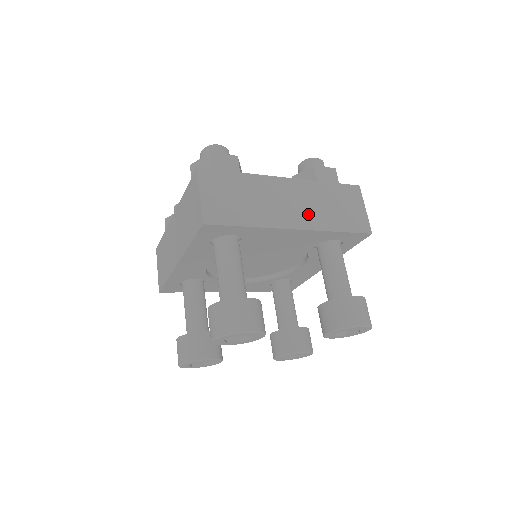
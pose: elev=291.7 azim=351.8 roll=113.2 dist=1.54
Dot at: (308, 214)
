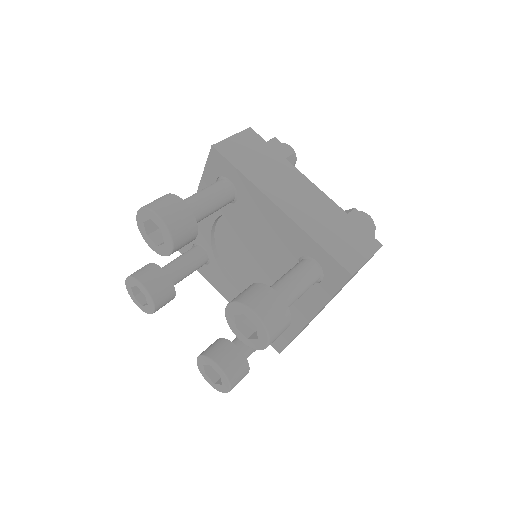
Dot at: (304, 212)
